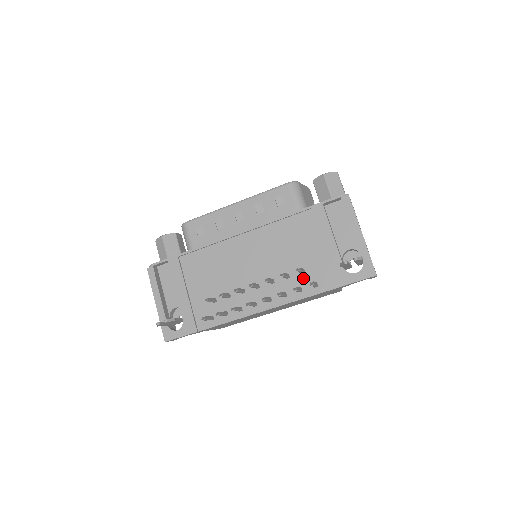
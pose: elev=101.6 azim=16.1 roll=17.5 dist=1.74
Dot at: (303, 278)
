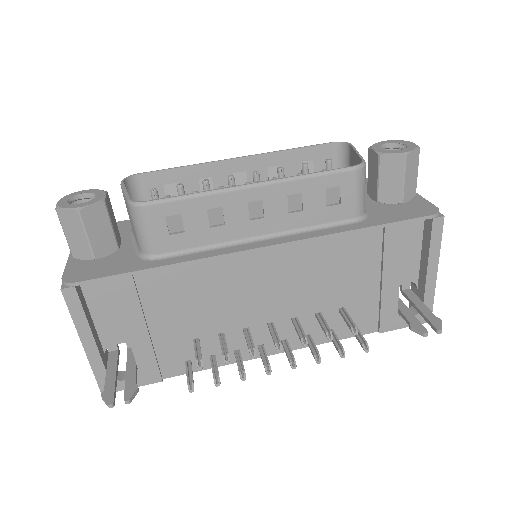
Dot at: (339, 318)
